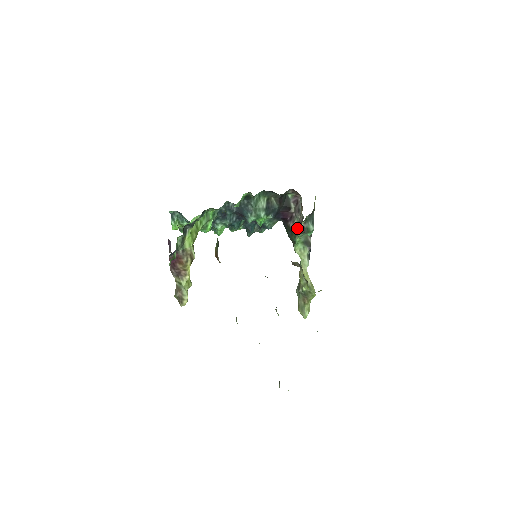
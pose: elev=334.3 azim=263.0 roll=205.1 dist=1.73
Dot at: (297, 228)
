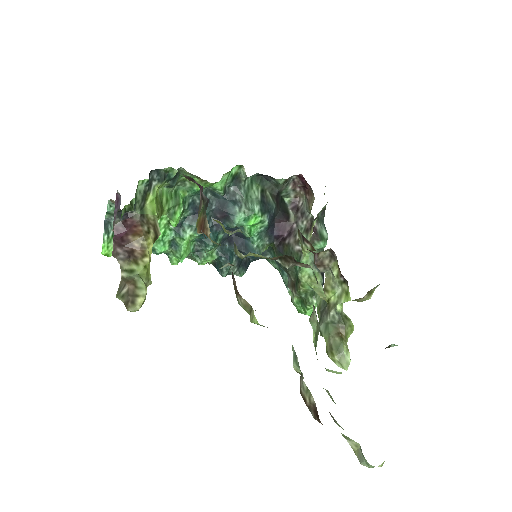
Dot at: occluded
